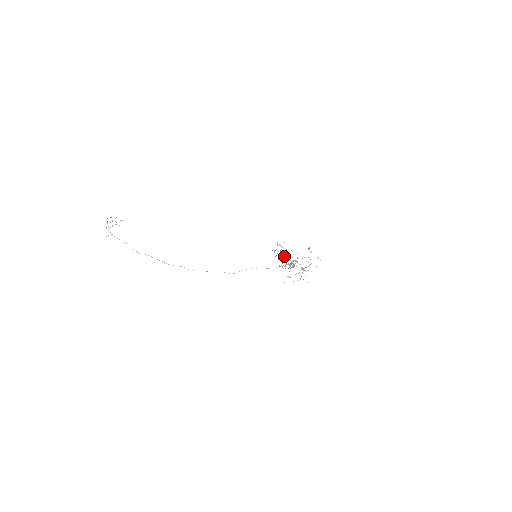
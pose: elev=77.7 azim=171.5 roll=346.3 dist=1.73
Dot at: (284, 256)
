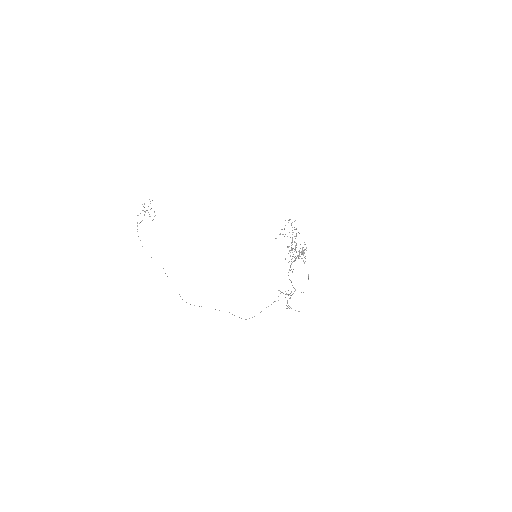
Dot at: (296, 233)
